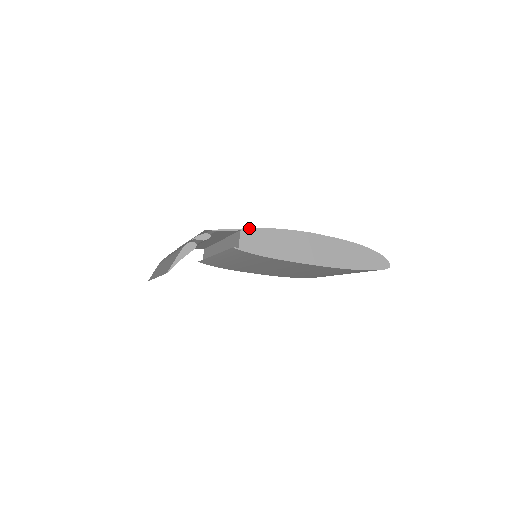
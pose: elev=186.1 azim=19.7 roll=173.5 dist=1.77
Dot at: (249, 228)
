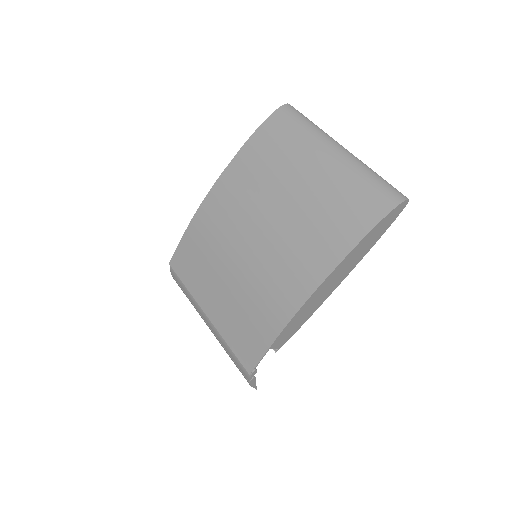
Dot at: (273, 343)
